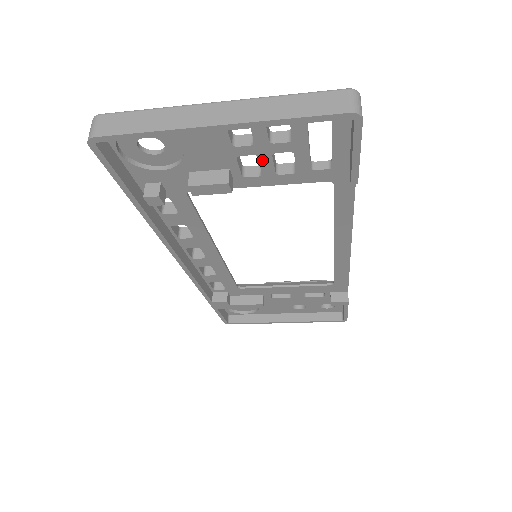
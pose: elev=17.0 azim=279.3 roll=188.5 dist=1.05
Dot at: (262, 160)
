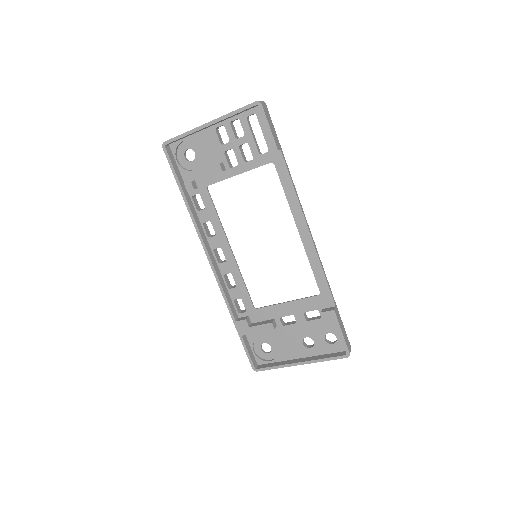
Dot at: (236, 152)
